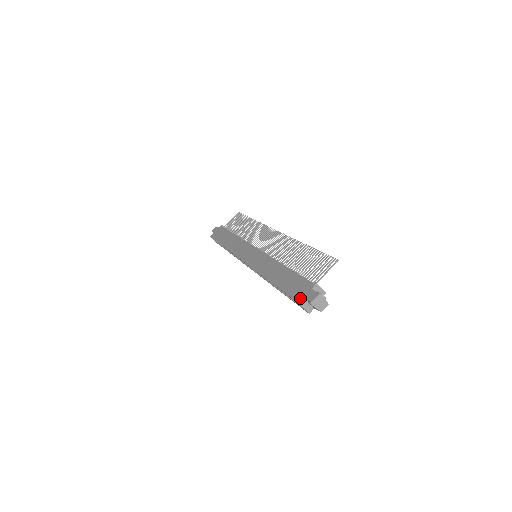
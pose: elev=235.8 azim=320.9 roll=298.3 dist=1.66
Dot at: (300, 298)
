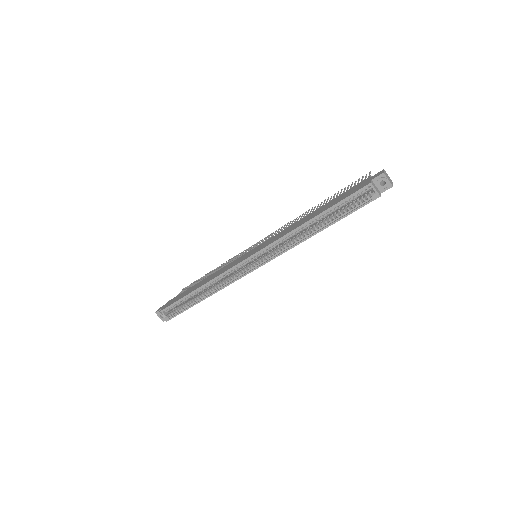
Dot at: (366, 183)
